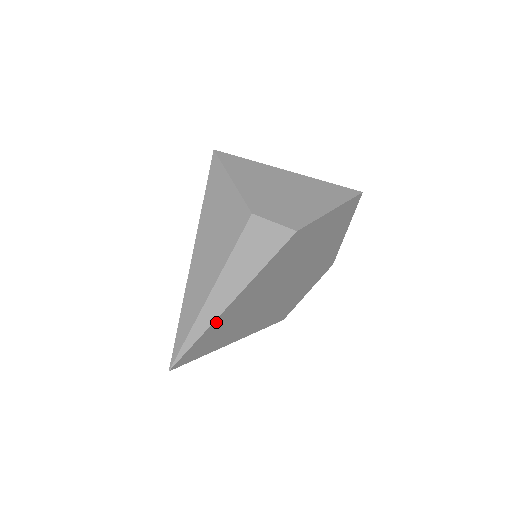
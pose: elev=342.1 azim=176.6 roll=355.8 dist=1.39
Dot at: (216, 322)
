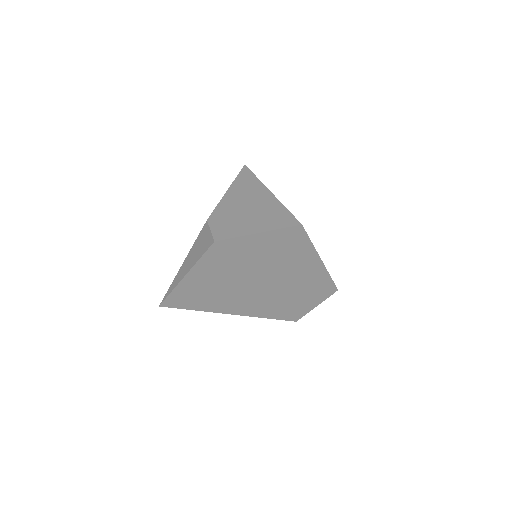
Dot at: (179, 288)
